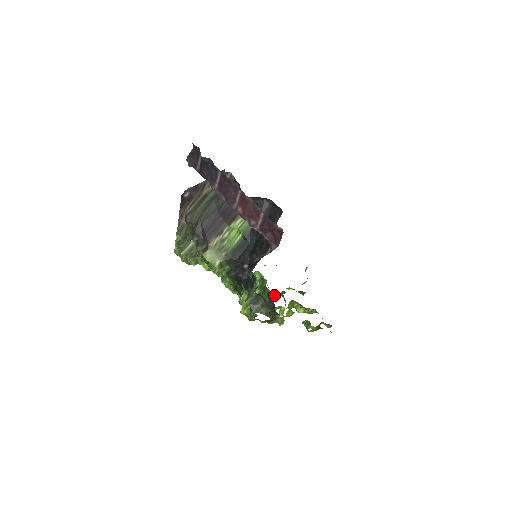
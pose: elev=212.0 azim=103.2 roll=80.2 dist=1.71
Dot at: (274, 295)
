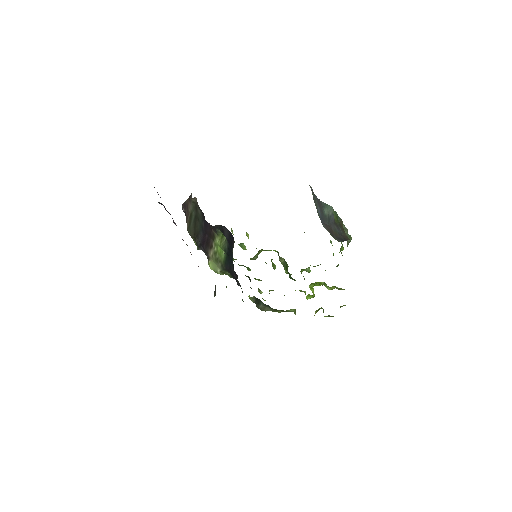
Dot at: (308, 269)
